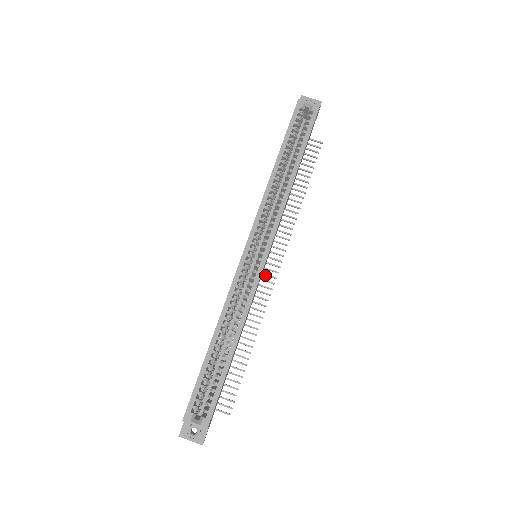
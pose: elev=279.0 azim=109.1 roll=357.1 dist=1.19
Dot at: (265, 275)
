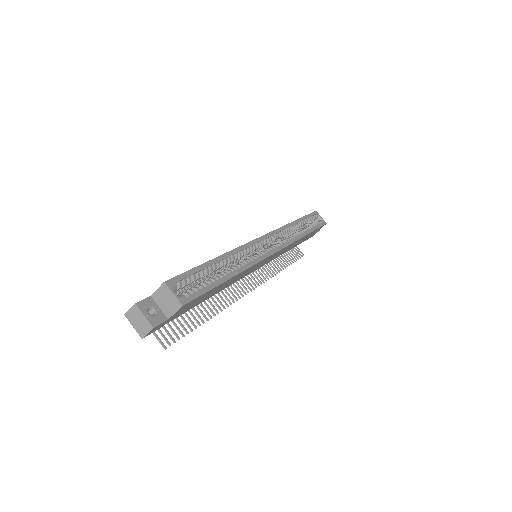
Dot at: (242, 284)
